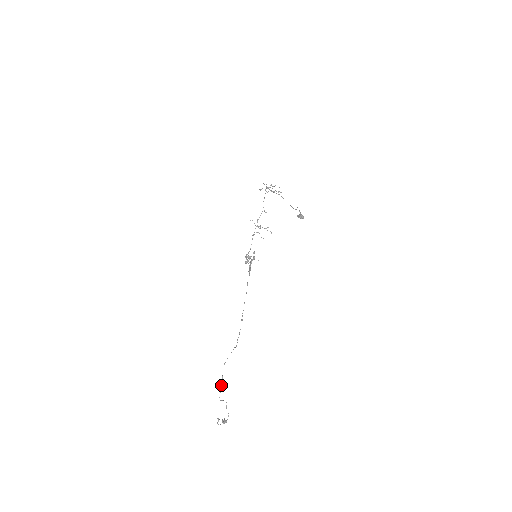
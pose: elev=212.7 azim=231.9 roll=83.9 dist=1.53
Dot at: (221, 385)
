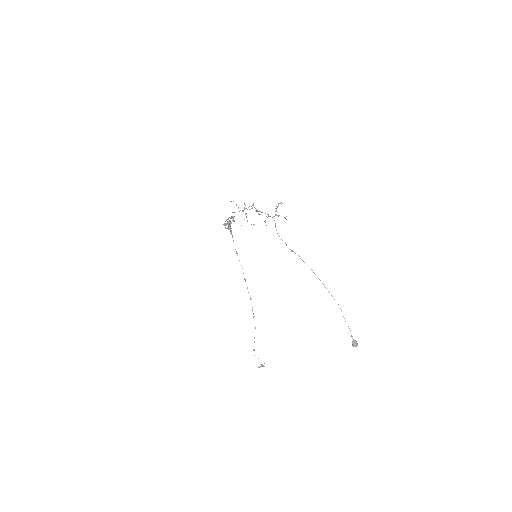
Dot at: (254, 350)
